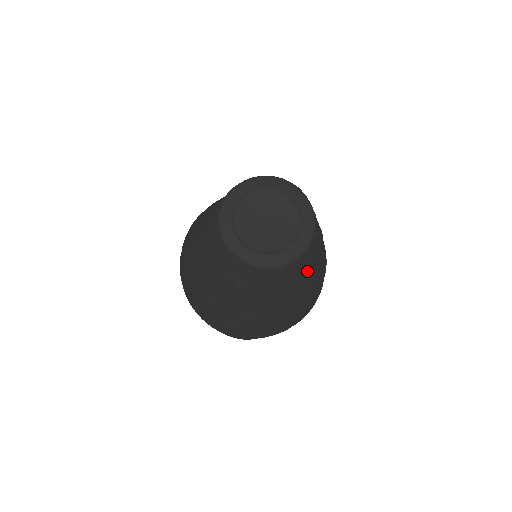
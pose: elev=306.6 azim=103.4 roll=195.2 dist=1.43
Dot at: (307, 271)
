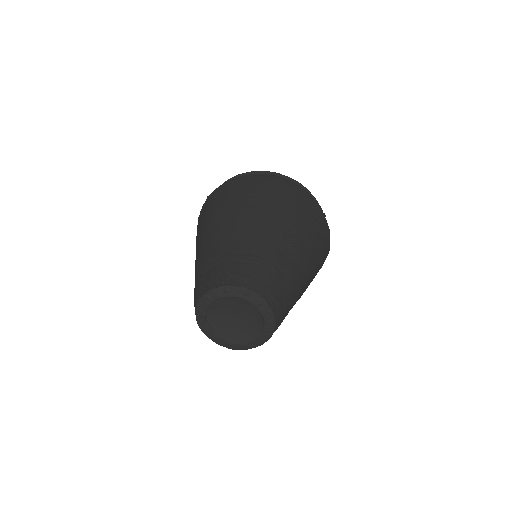
Dot at: occluded
